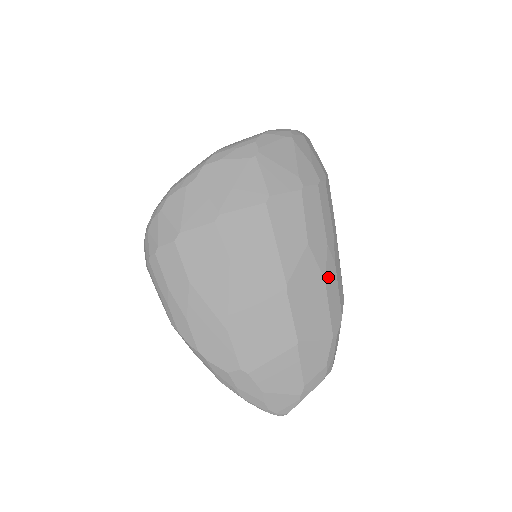
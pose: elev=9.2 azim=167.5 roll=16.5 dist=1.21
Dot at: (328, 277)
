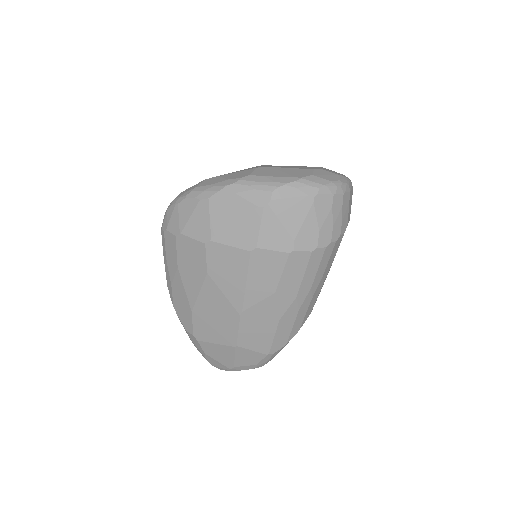
Dot at: (285, 318)
